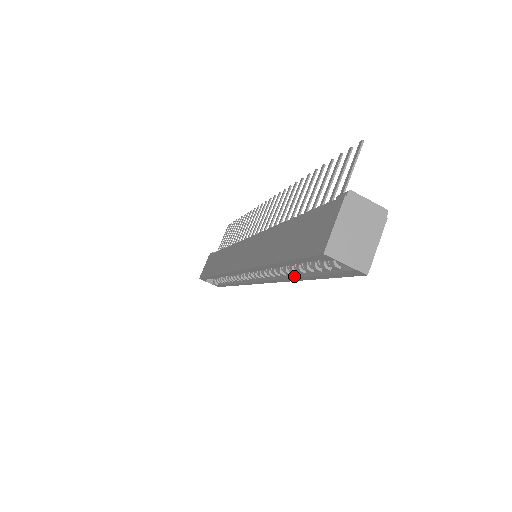
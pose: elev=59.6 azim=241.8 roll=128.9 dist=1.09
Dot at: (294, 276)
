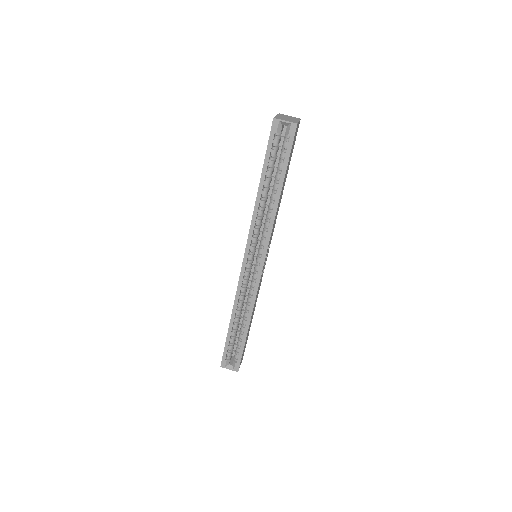
Dot at: (275, 199)
